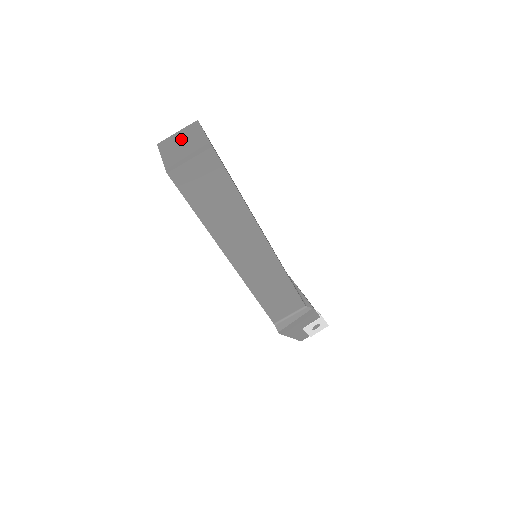
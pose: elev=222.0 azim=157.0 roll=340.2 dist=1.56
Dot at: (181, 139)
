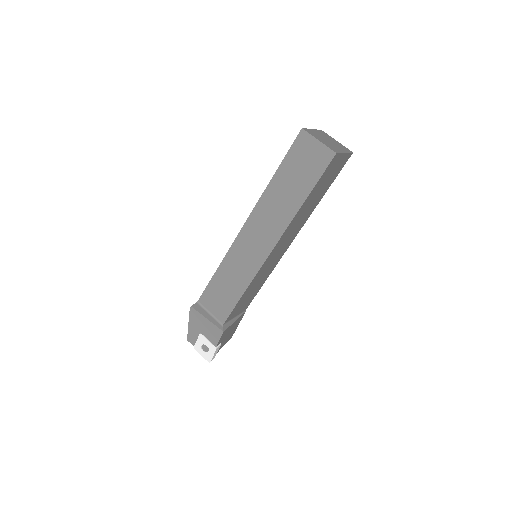
Dot at: (333, 141)
